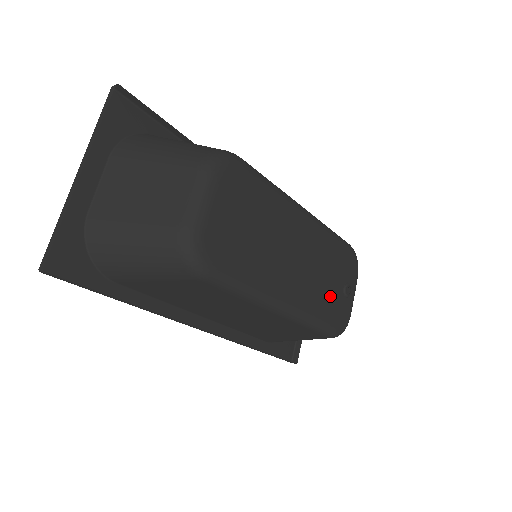
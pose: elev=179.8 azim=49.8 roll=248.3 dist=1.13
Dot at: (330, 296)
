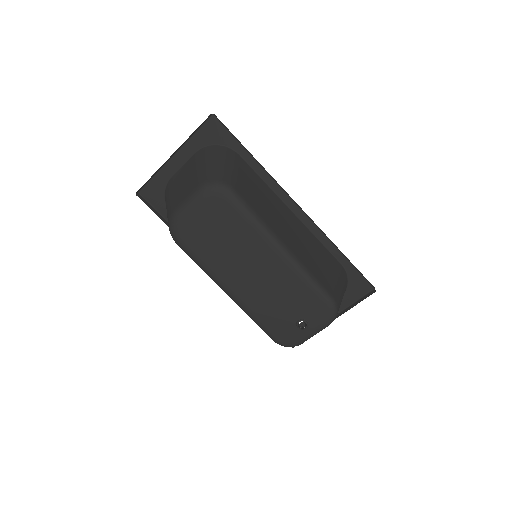
Dot at: (279, 315)
